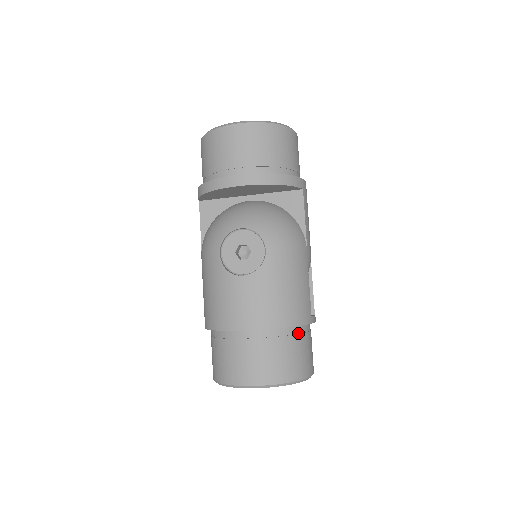
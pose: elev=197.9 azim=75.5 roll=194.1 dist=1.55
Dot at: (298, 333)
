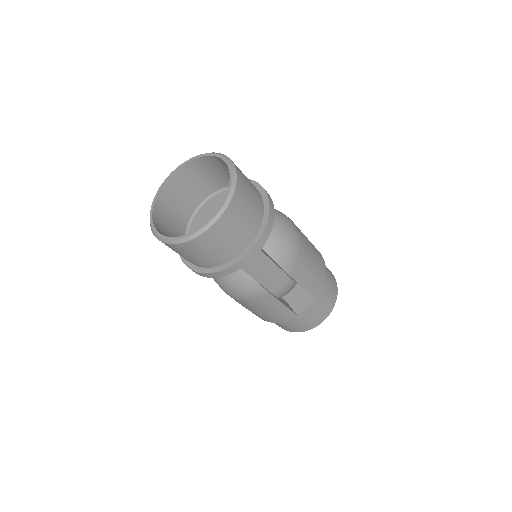
Dot at: occluded
